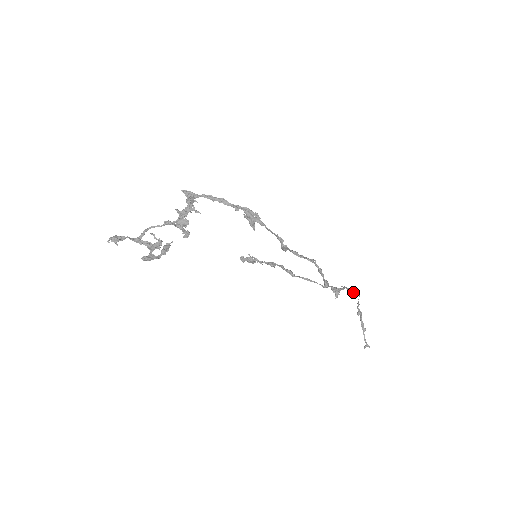
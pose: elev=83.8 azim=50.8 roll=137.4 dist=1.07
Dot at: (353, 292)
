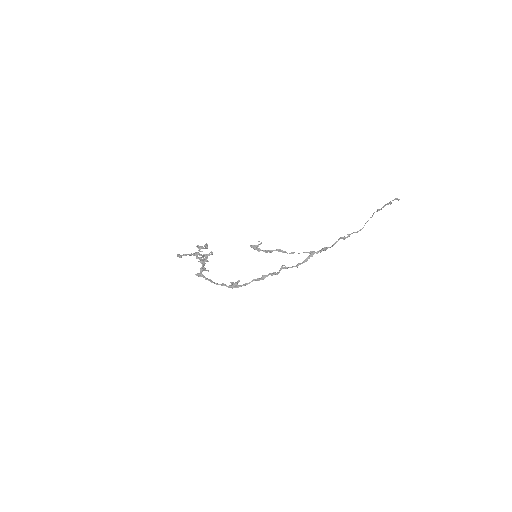
Dot at: (352, 233)
